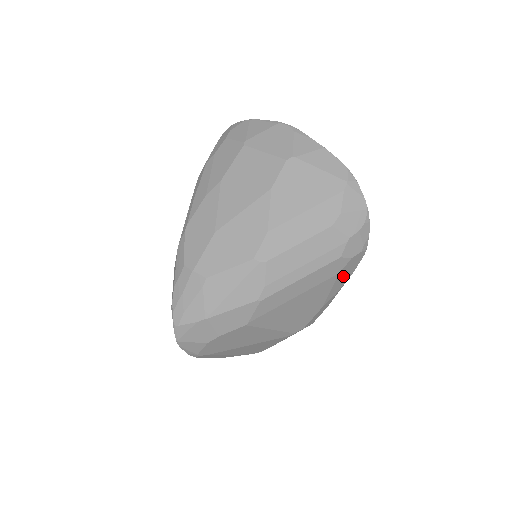
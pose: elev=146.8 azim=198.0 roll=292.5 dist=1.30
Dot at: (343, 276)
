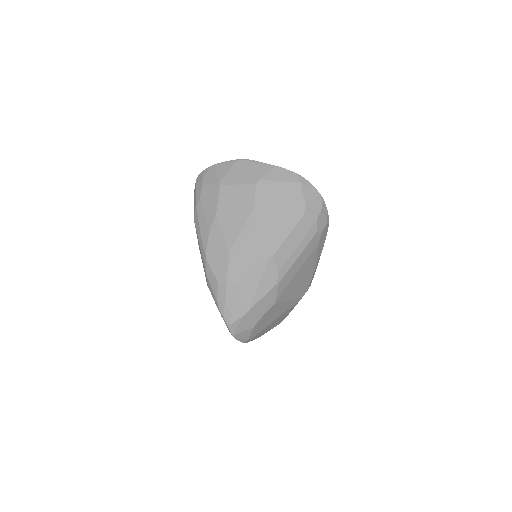
Dot at: (321, 244)
